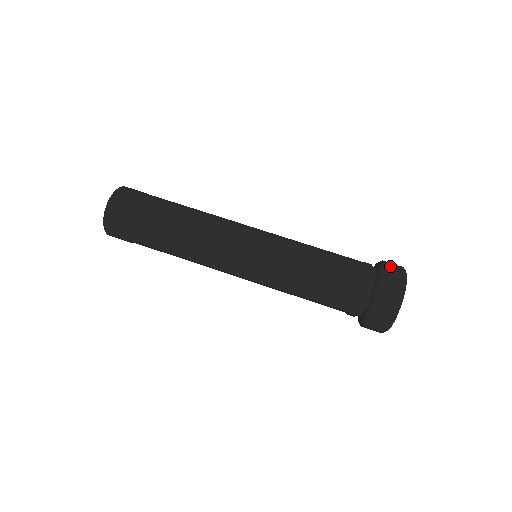
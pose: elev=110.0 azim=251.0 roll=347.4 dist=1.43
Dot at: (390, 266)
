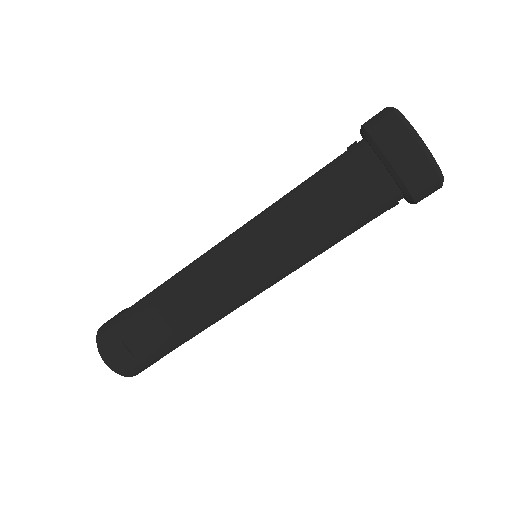
Dot at: (375, 126)
